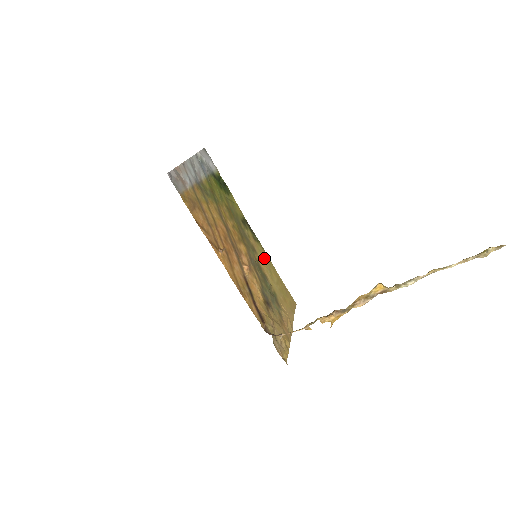
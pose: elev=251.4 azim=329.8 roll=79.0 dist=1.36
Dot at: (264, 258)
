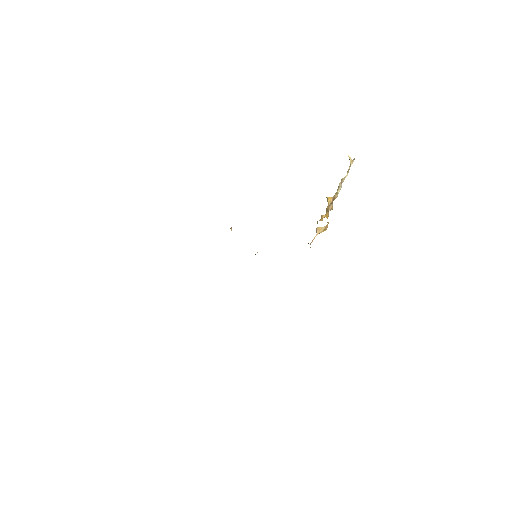
Dot at: occluded
